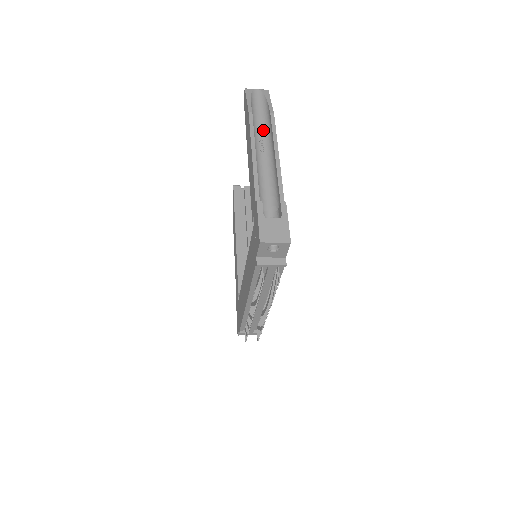
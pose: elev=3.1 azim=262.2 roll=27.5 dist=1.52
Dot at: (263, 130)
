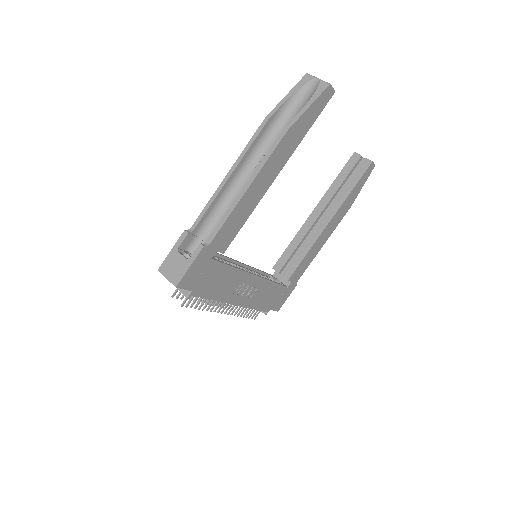
Dot at: occluded
